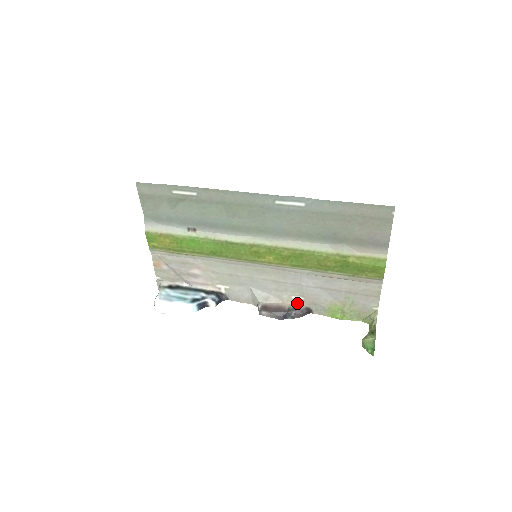
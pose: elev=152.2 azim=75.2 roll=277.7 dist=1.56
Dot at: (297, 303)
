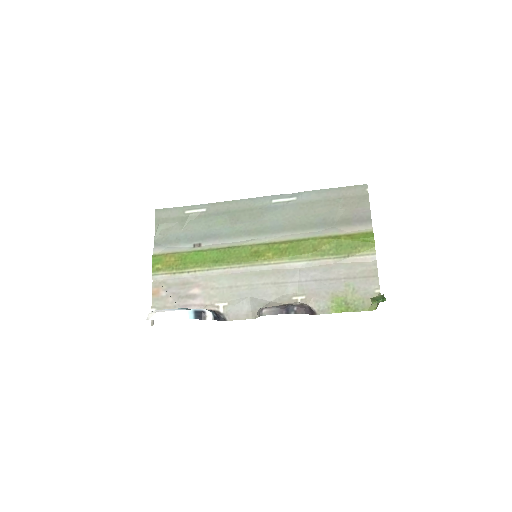
Dot at: (299, 302)
